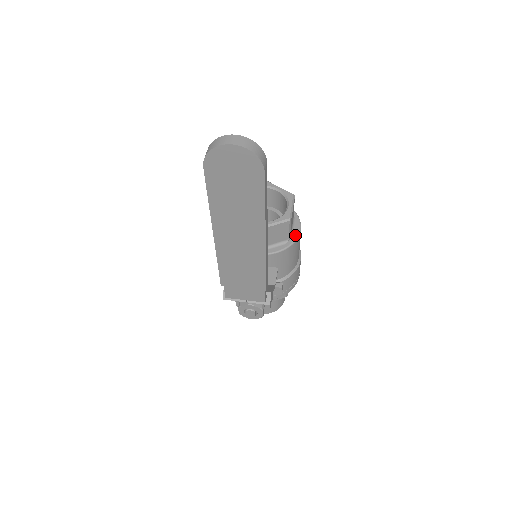
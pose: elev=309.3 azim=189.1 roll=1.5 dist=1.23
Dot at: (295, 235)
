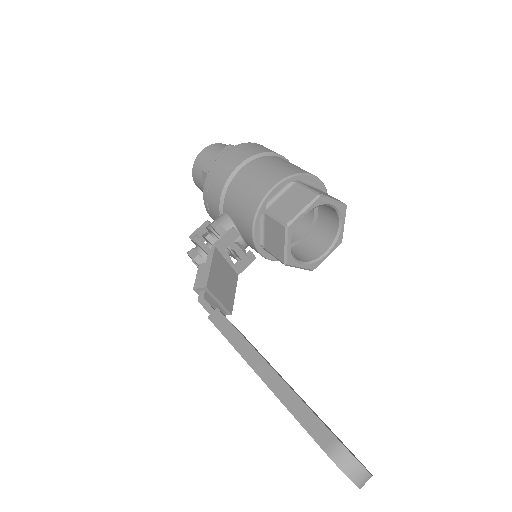
Dot at: occluded
